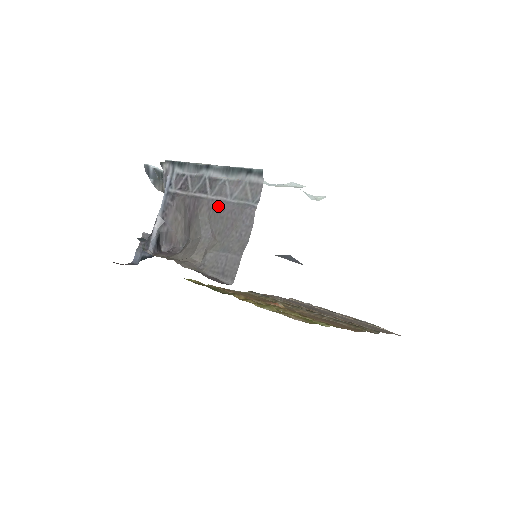
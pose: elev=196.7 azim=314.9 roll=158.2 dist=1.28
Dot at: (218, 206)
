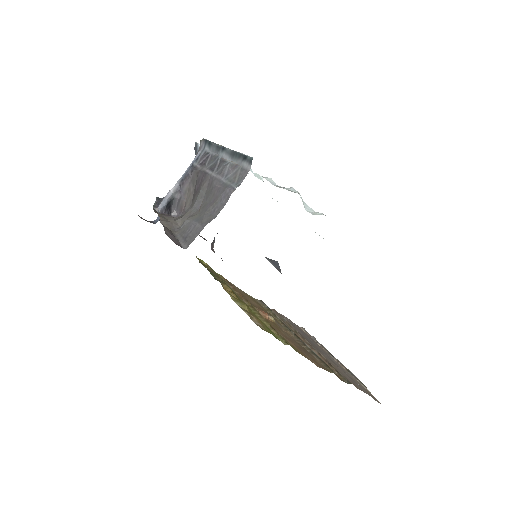
Dot at: (213, 183)
